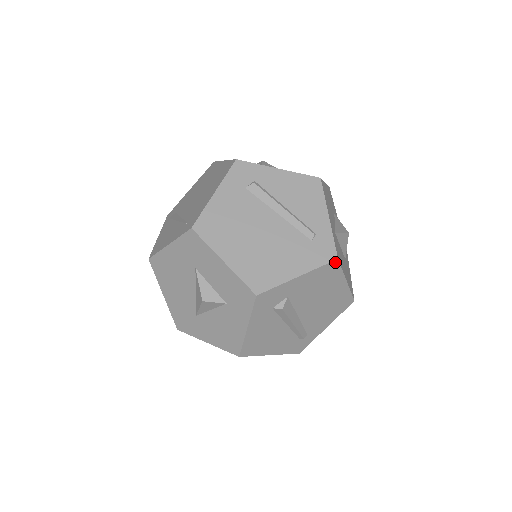
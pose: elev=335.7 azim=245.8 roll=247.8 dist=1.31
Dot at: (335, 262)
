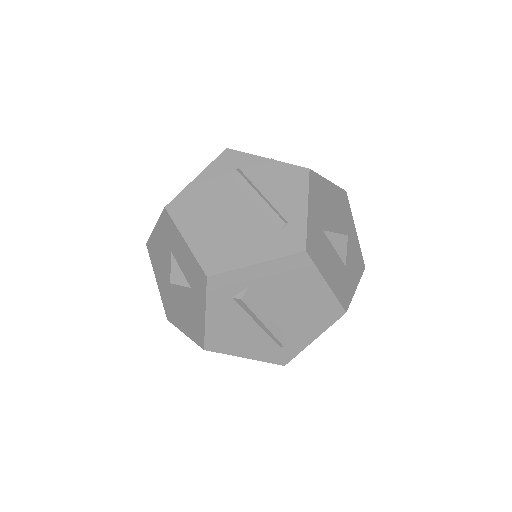
Dot at: (303, 254)
